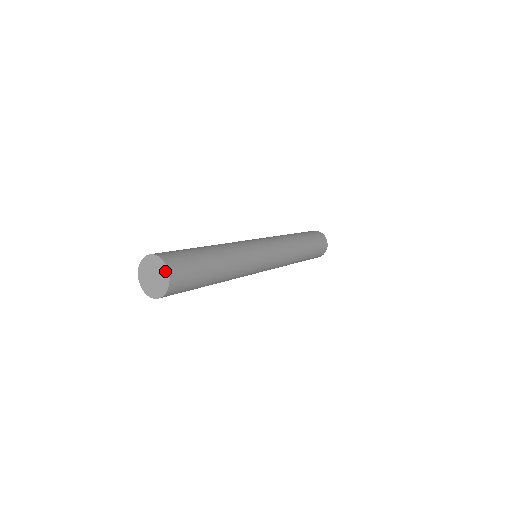
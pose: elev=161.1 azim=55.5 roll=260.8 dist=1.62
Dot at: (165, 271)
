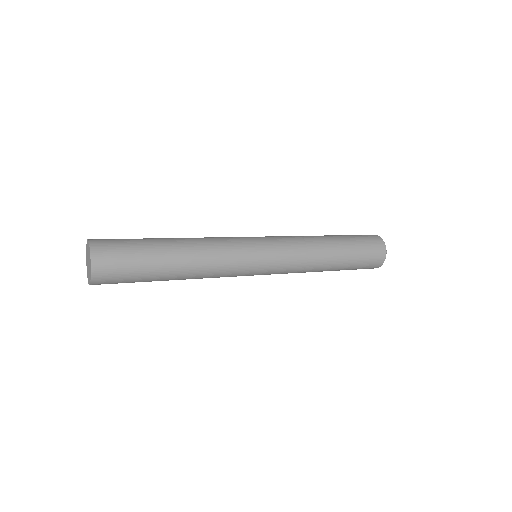
Dot at: (90, 264)
